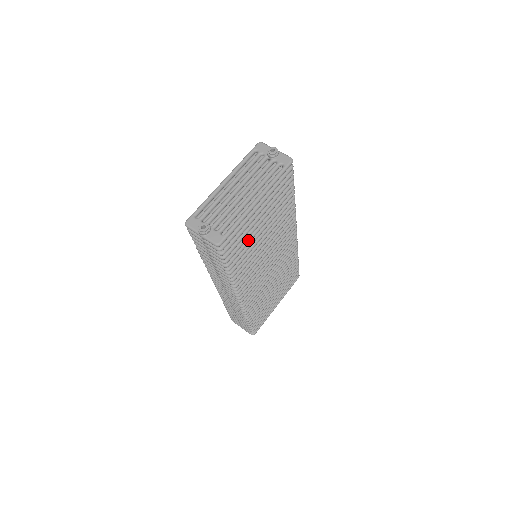
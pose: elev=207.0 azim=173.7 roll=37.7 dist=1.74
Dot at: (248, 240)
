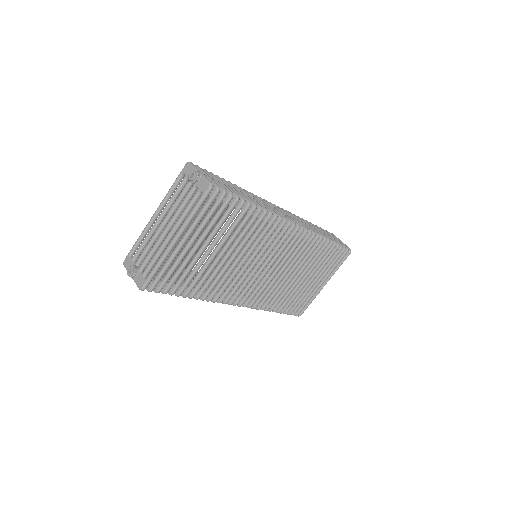
Dot at: (196, 268)
